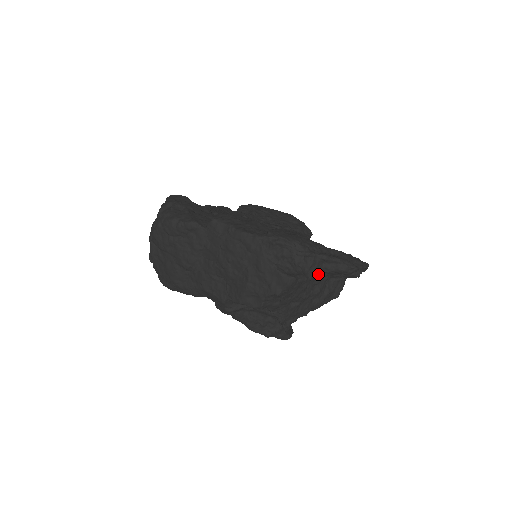
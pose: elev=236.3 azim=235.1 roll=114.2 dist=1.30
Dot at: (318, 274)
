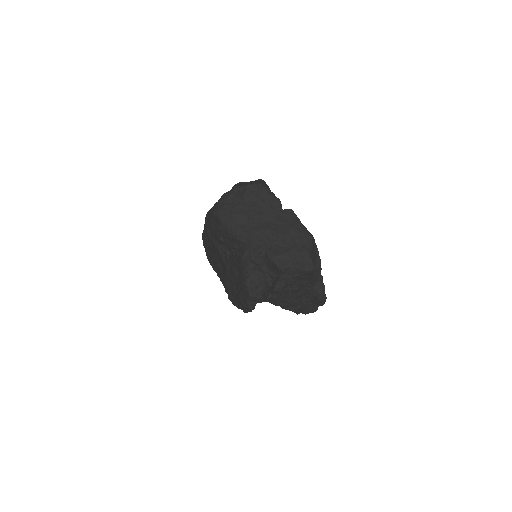
Dot at: (310, 285)
